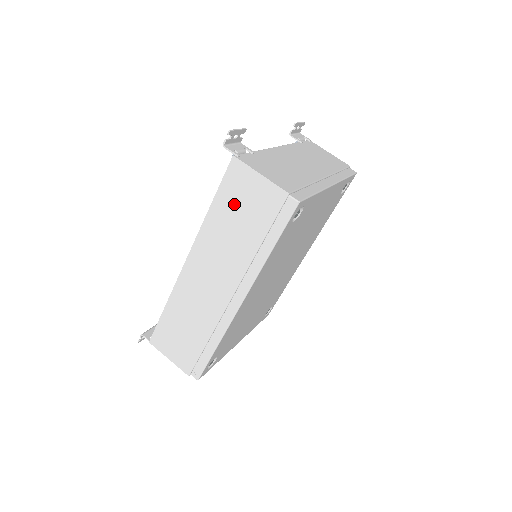
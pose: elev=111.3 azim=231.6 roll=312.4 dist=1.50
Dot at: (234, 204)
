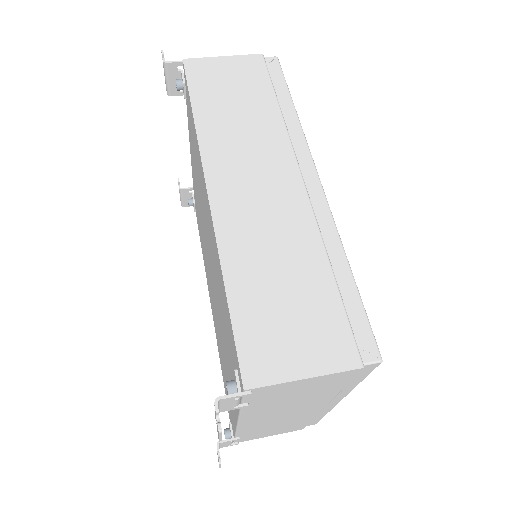
Dot at: (218, 91)
